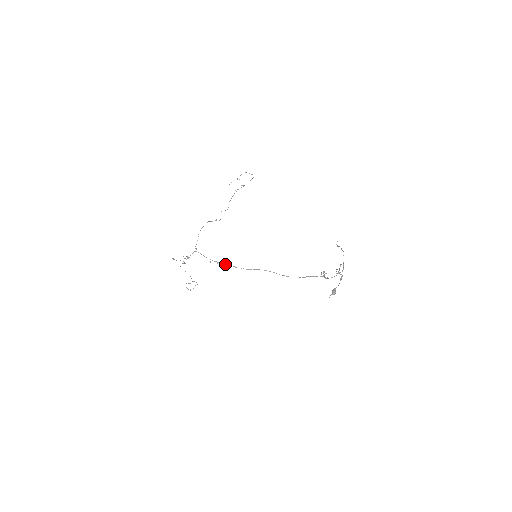
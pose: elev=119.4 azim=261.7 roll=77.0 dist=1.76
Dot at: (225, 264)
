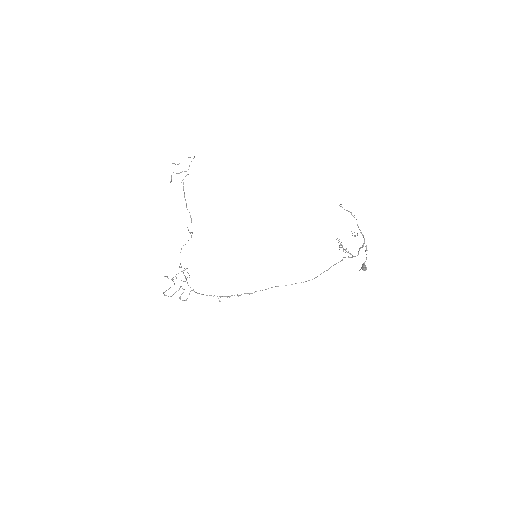
Dot at: occluded
